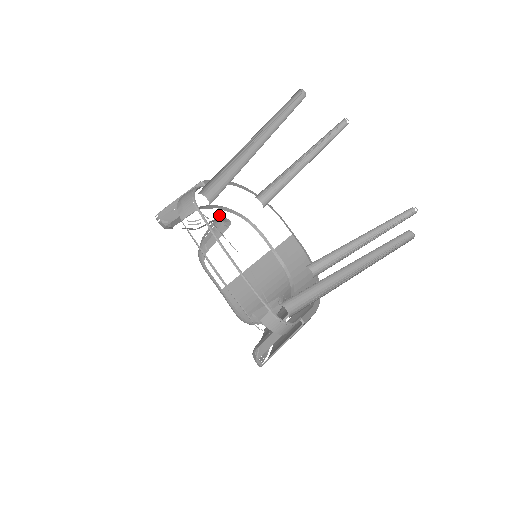
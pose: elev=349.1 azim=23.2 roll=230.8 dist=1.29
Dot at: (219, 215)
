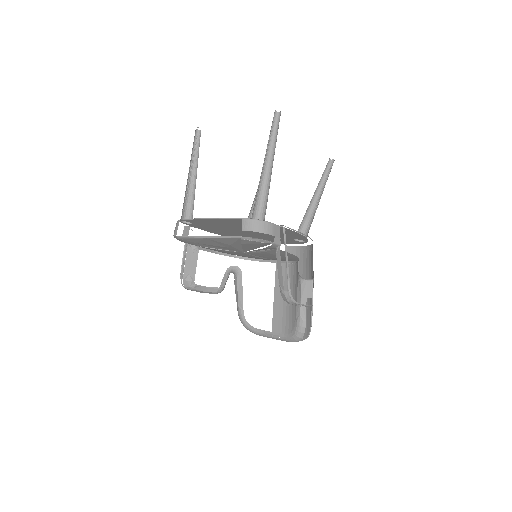
Dot at: occluded
